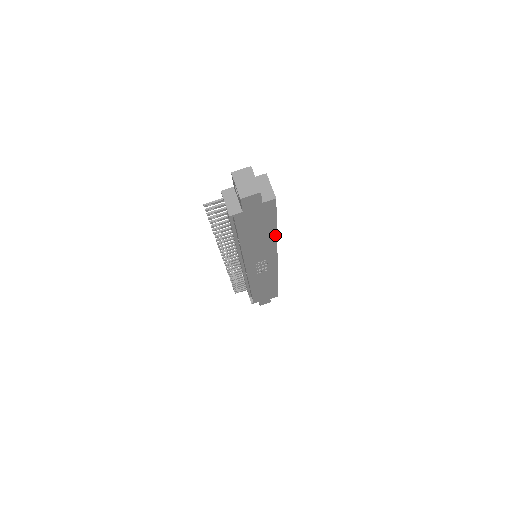
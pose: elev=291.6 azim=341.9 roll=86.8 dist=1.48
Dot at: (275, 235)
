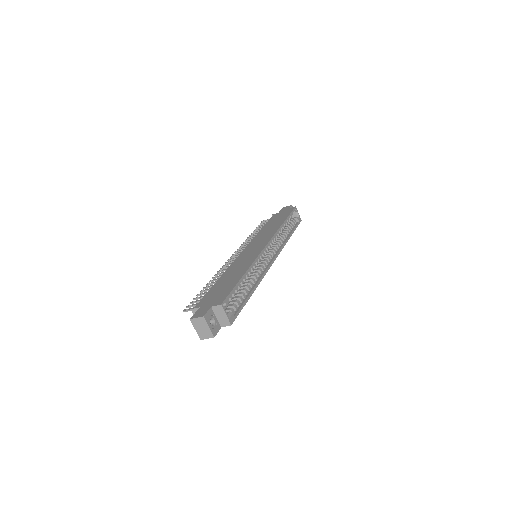
Dot at: (254, 289)
